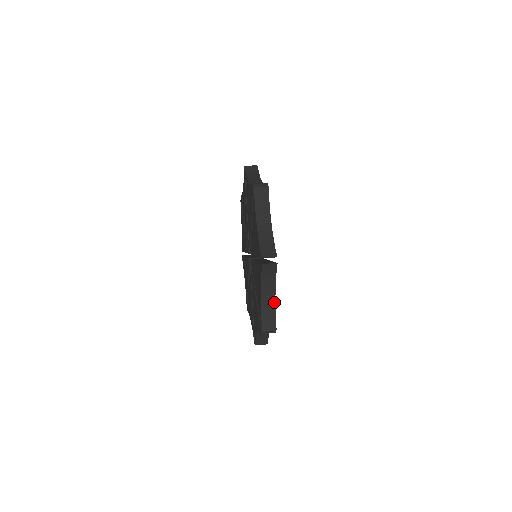
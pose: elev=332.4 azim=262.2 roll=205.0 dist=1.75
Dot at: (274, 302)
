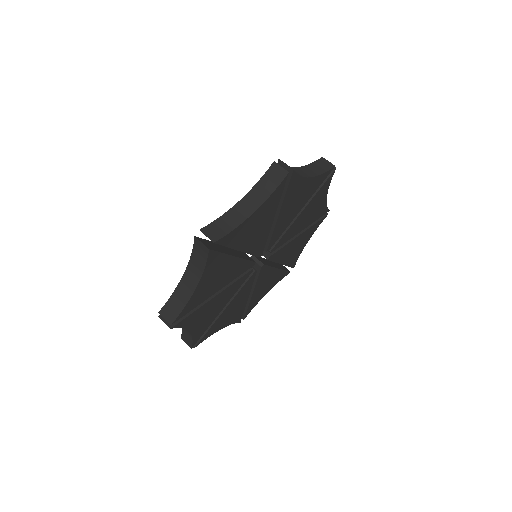
Dot at: (227, 325)
